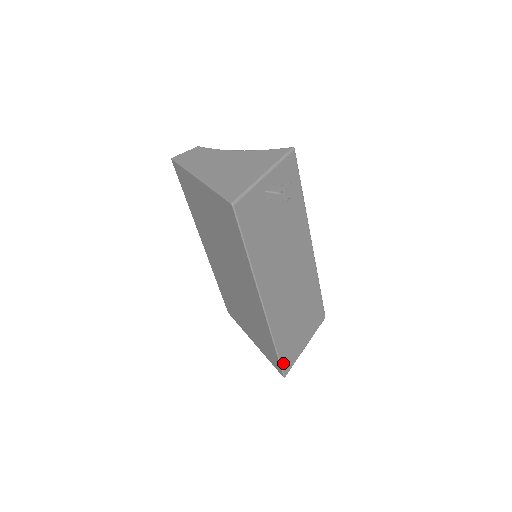
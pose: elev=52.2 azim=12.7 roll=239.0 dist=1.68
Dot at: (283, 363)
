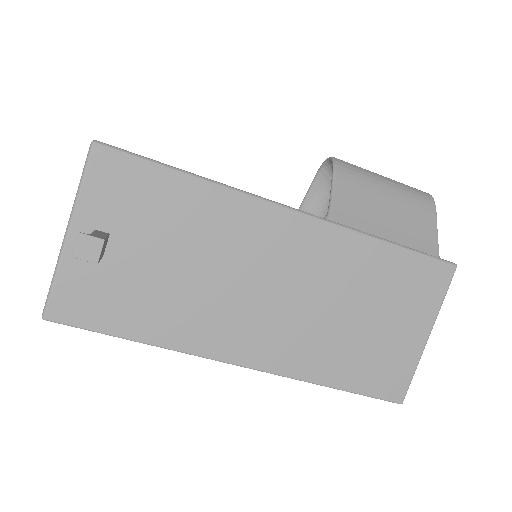
Dot at: (377, 392)
